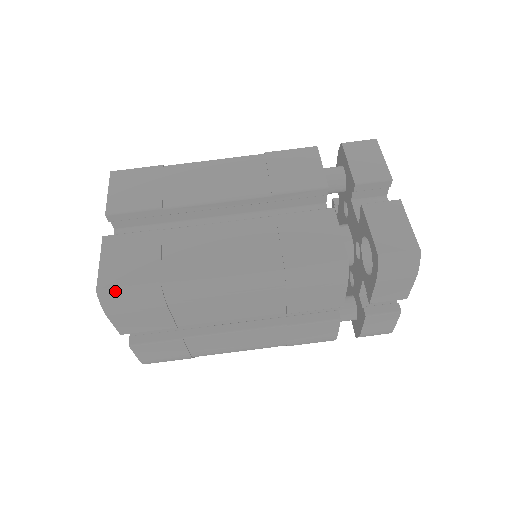
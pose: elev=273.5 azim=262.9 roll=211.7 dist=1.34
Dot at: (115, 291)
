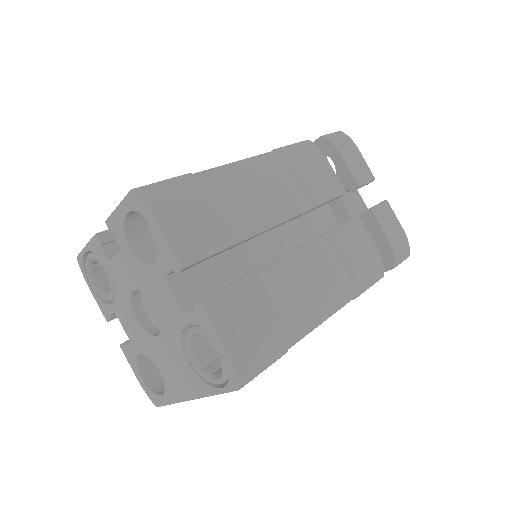
Dot at: (151, 185)
